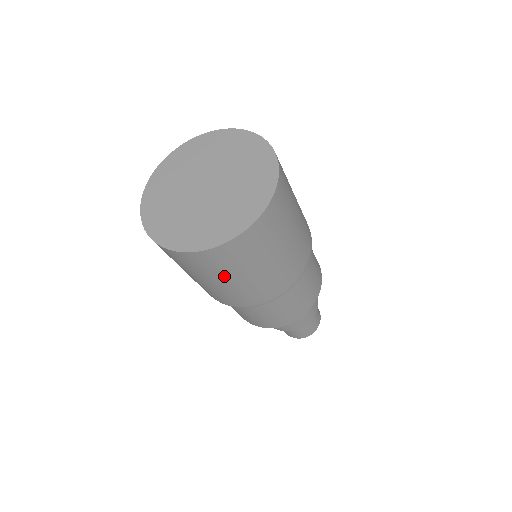
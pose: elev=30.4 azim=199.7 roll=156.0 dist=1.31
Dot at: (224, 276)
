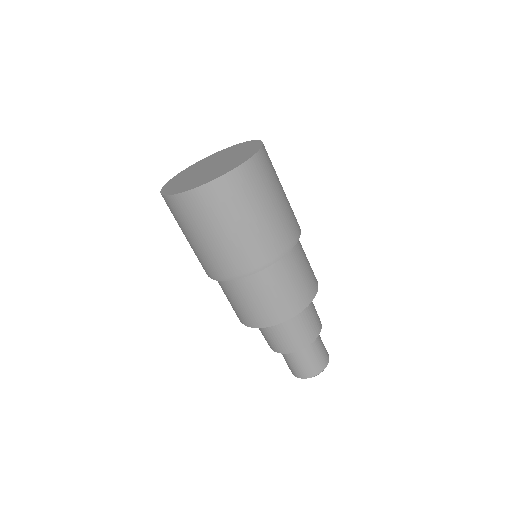
Dot at: (187, 230)
